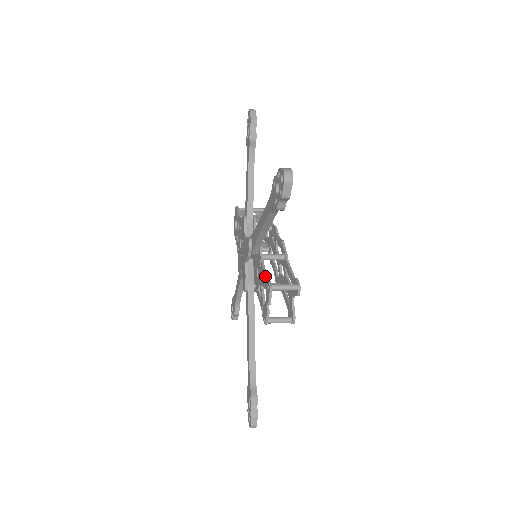
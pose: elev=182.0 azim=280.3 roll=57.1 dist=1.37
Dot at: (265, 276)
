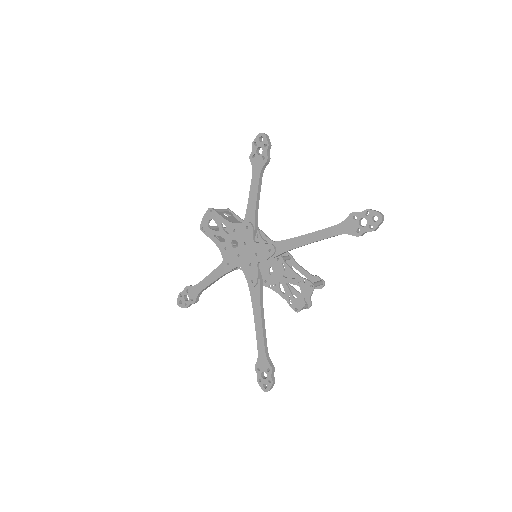
Dot at: (300, 276)
